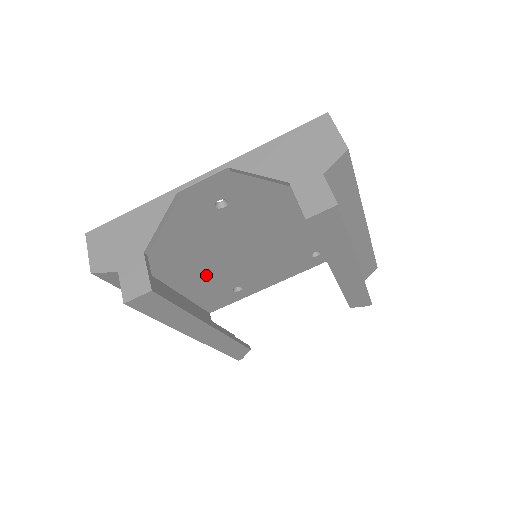
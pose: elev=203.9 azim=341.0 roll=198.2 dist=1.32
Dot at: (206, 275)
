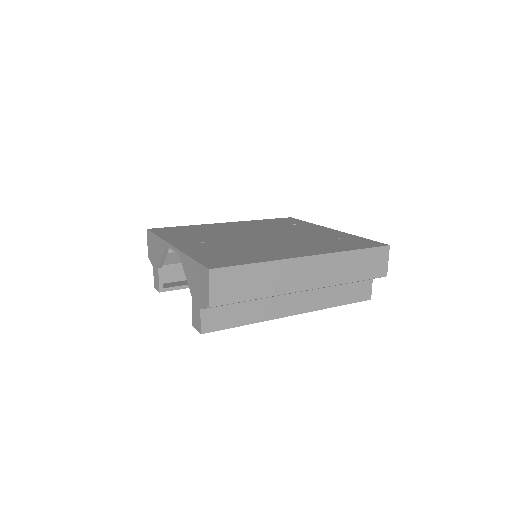
Dot at: occluded
